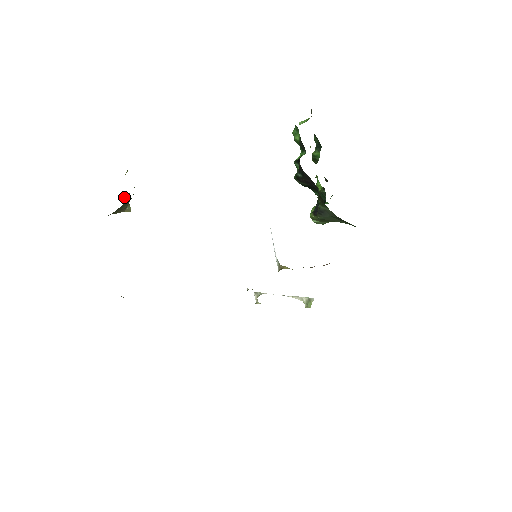
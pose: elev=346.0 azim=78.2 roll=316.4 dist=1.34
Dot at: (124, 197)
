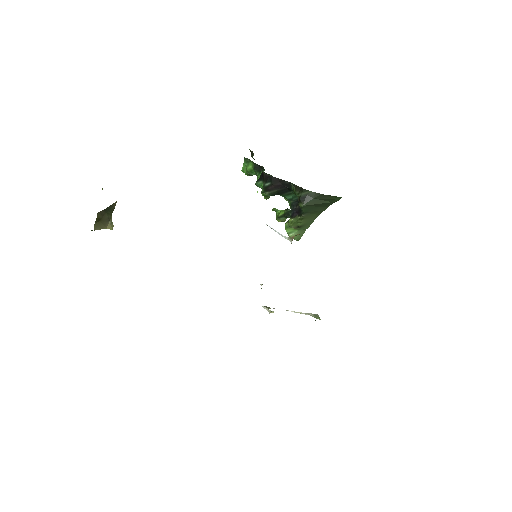
Dot at: occluded
